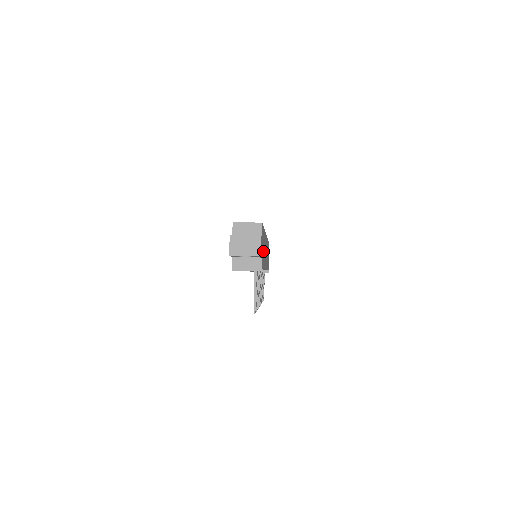
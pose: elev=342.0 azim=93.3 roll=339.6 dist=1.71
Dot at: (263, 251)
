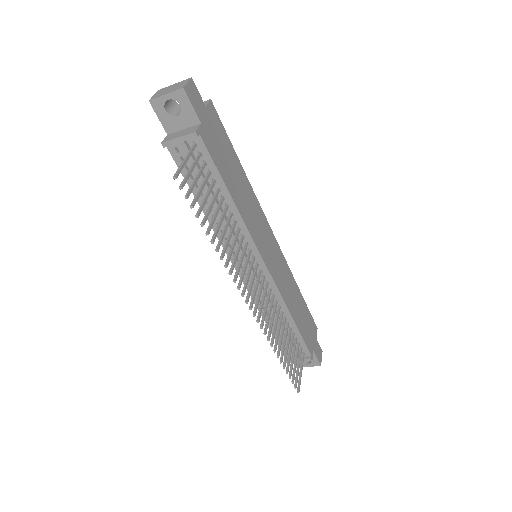
Dot at: (225, 163)
